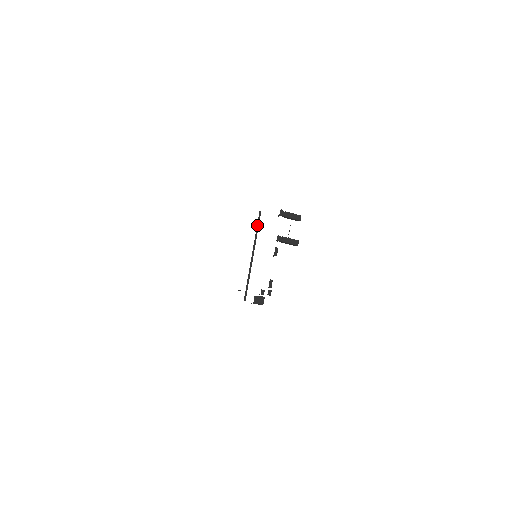
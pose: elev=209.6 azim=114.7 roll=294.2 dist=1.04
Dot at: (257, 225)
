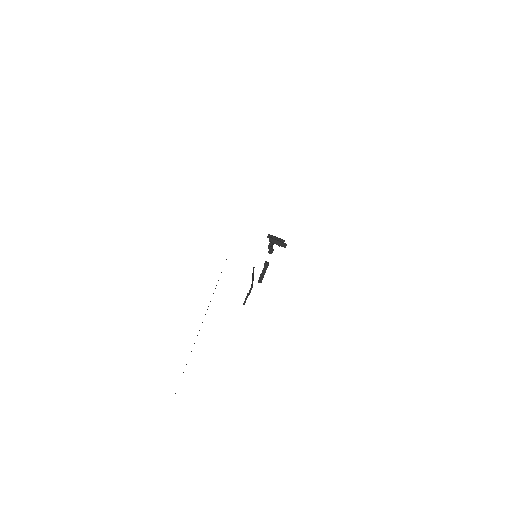
Dot at: (253, 269)
